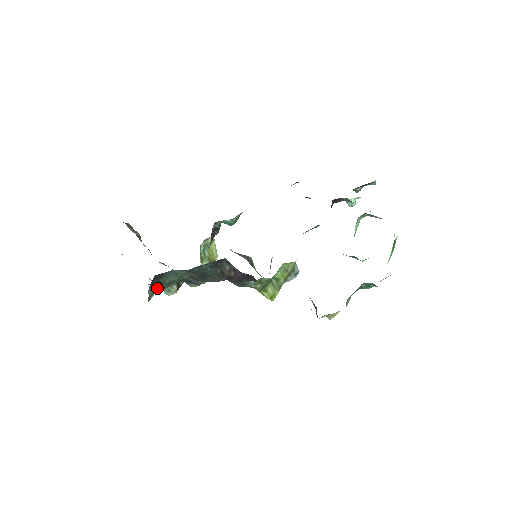
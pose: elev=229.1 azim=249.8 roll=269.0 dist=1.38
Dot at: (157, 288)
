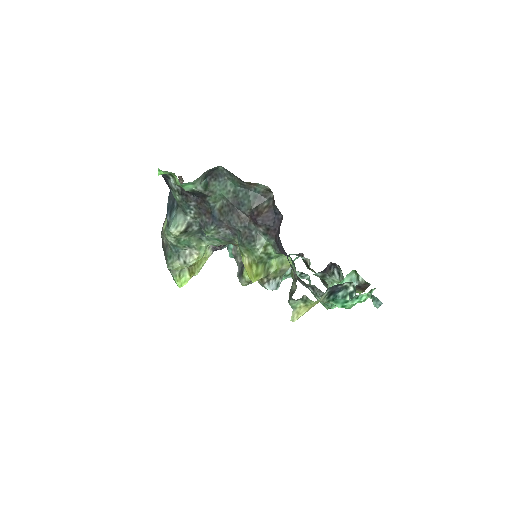
Dot at: (203, 184)
